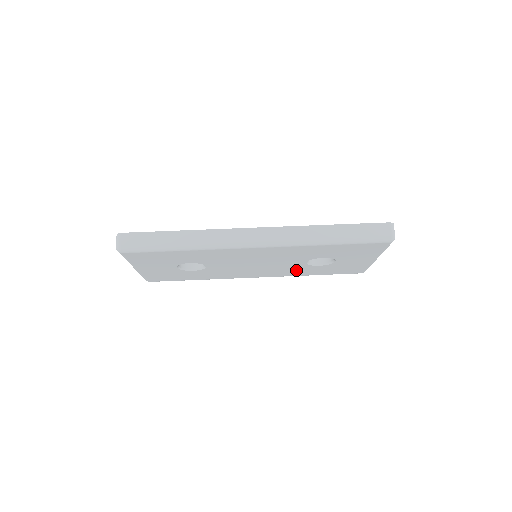
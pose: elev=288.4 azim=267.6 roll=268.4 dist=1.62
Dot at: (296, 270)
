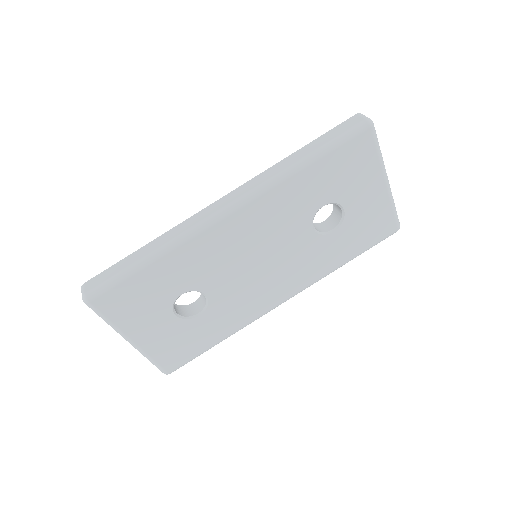
Dot at: (316, 258)
